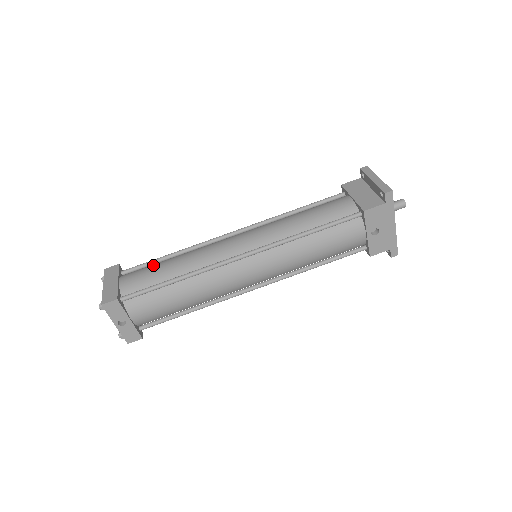
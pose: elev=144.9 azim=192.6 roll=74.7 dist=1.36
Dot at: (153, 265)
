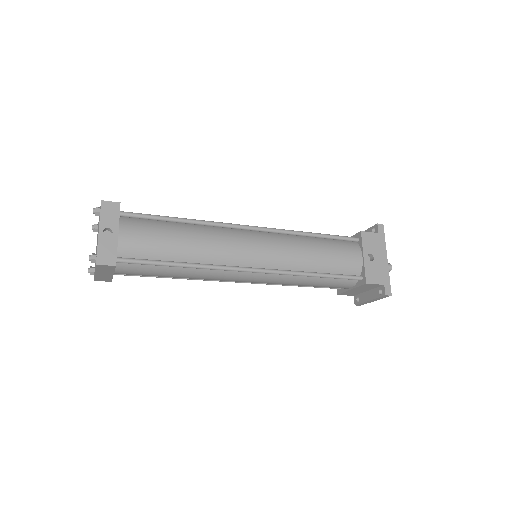
Dot at: occluded
